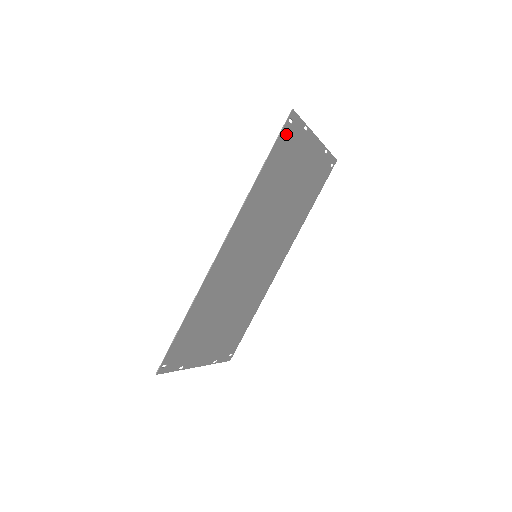
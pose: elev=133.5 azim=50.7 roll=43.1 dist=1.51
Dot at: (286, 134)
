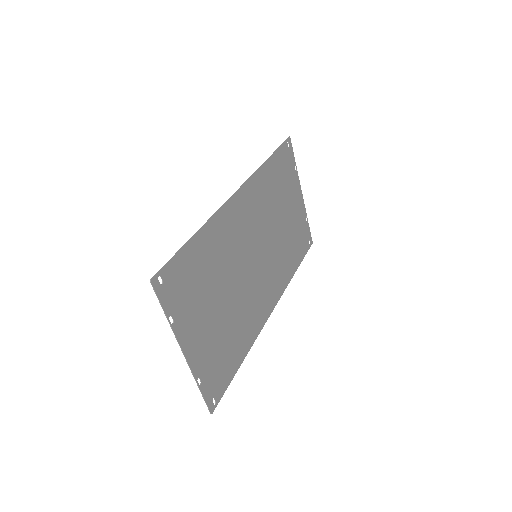
Dot at: (285, 152)
